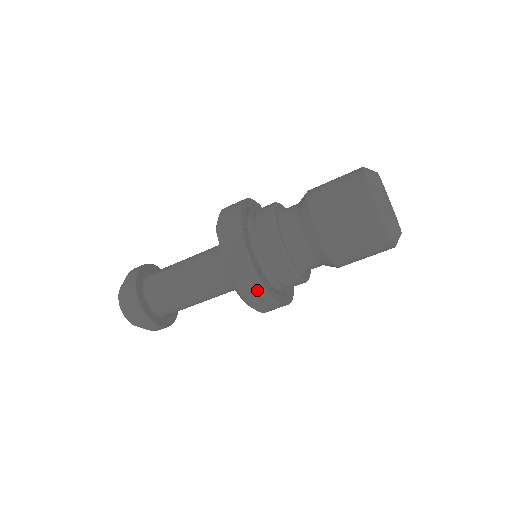
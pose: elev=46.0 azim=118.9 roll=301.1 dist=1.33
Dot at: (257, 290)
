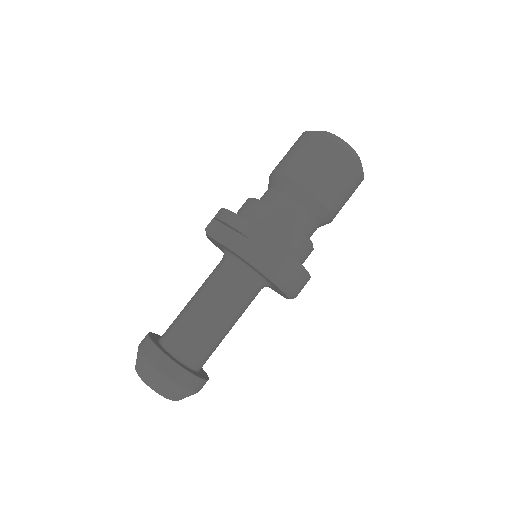
Dot at: (266, 246)
